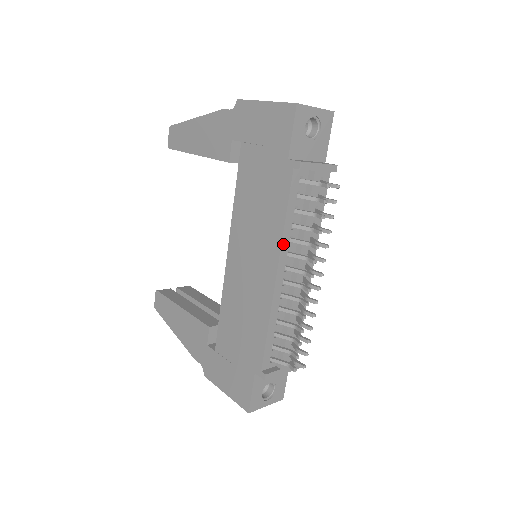
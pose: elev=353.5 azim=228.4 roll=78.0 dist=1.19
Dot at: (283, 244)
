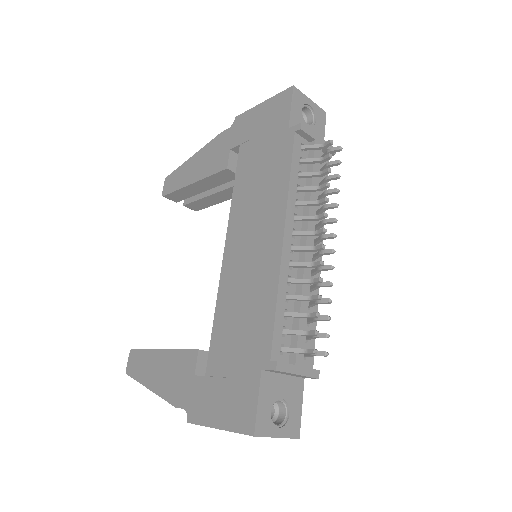
Dot at: (289, 203)
